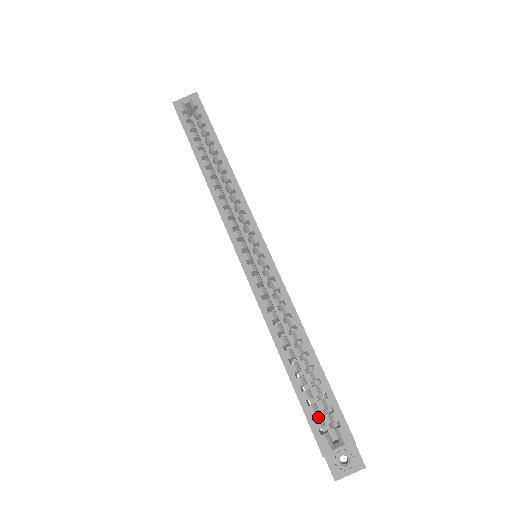
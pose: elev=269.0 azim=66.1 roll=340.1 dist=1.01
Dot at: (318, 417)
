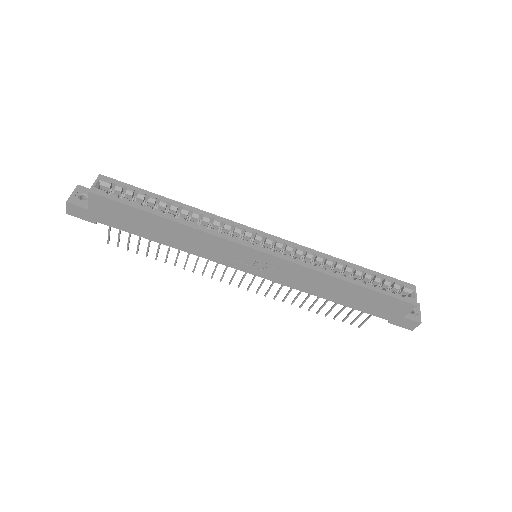
Dot at: occluded
